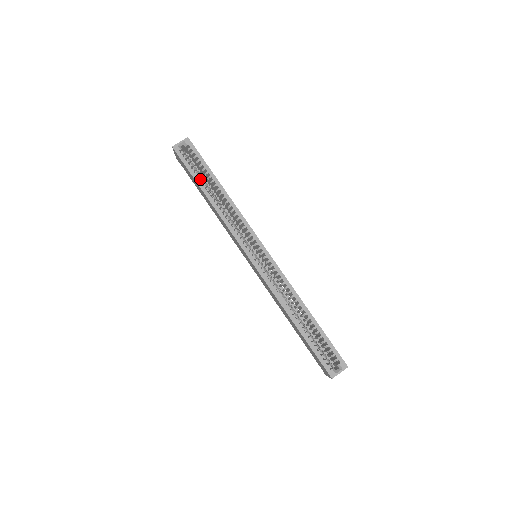
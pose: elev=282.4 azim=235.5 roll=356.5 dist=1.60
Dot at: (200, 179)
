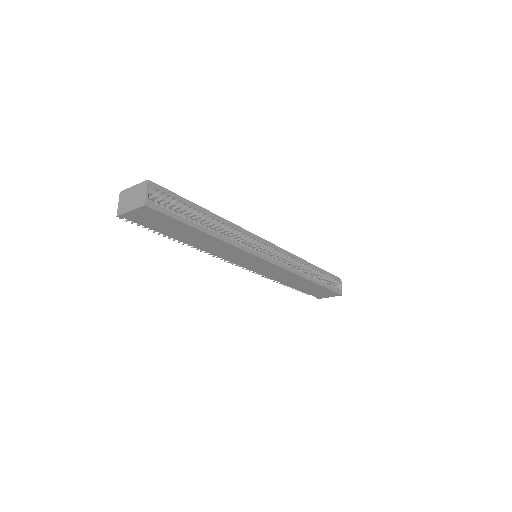
Dot at: (189, 221)
